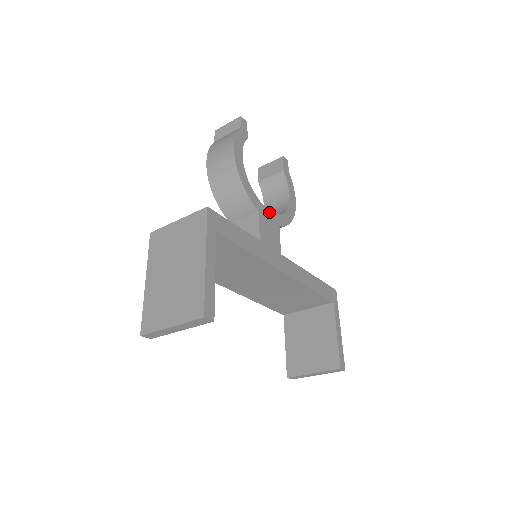
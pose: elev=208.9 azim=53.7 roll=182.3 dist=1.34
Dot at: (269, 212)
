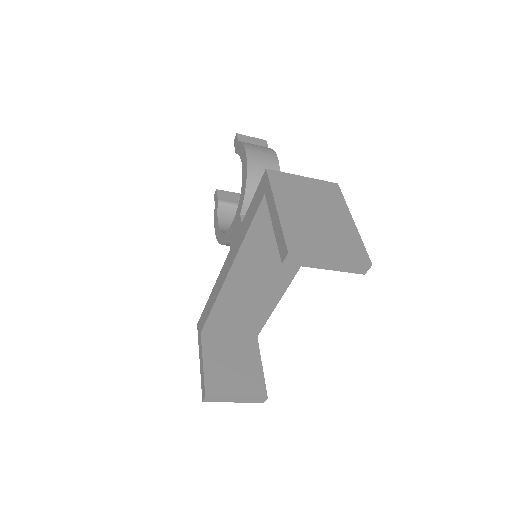
Dot at: occluded
